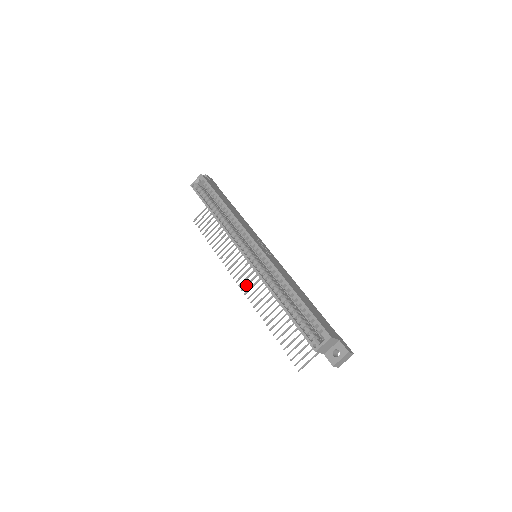
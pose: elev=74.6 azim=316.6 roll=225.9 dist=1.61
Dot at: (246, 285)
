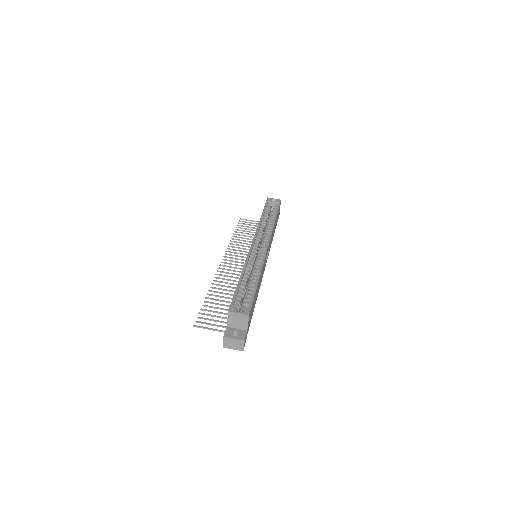
Dot at: occluded
